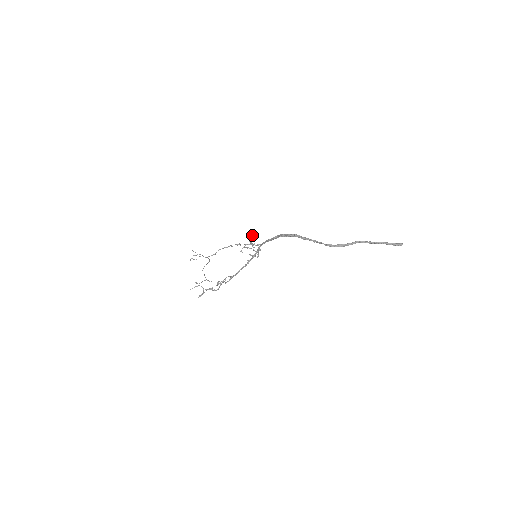
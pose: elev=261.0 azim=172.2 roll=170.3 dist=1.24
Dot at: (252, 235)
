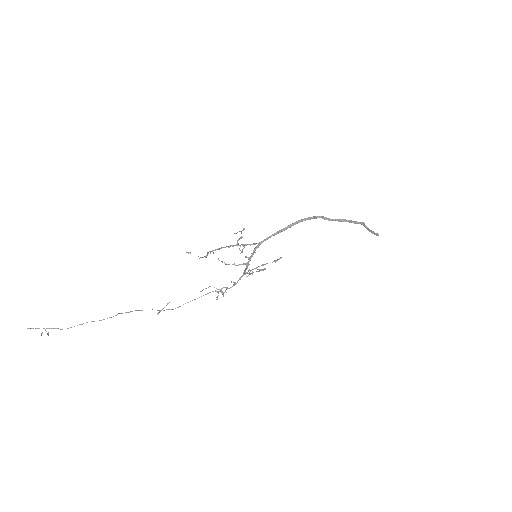
Dot at: (241, 237)
